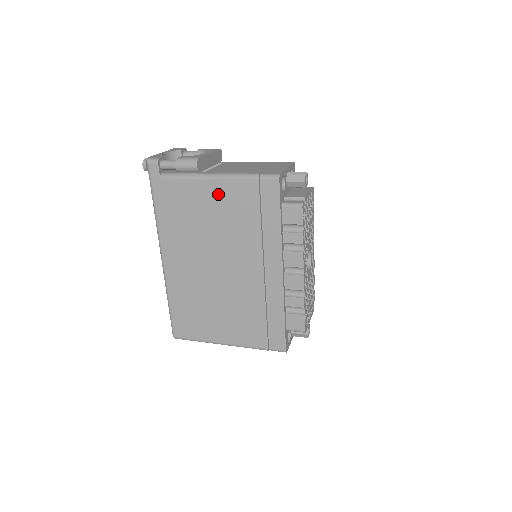
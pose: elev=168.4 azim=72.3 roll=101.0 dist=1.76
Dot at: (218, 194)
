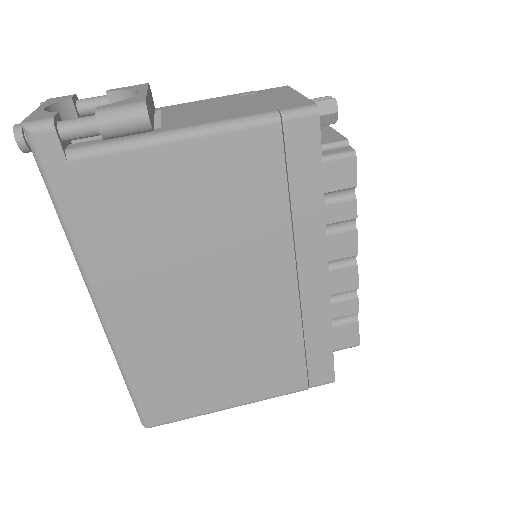
Dot at: (202, 167)
